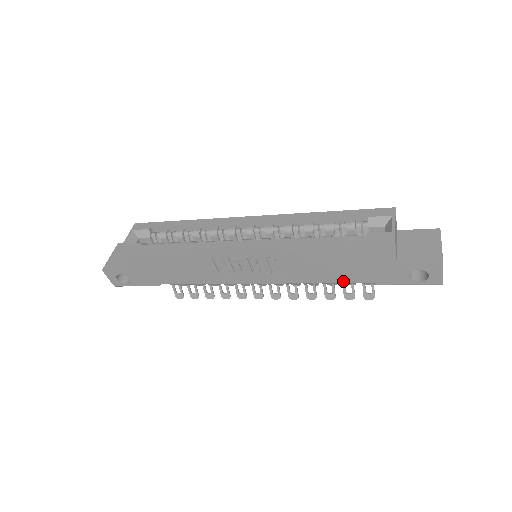
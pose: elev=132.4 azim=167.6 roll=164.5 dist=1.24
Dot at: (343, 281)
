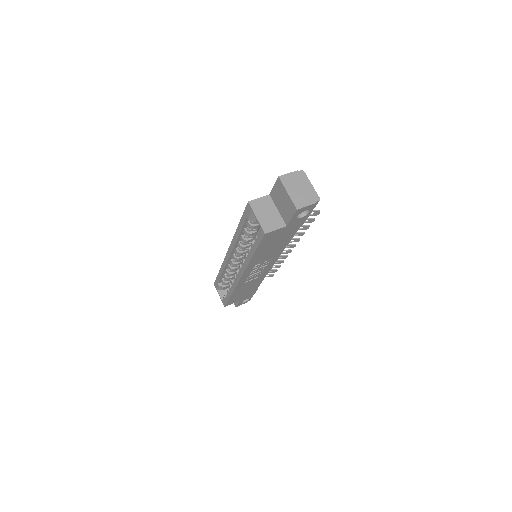
Dot at: (290, 239)
